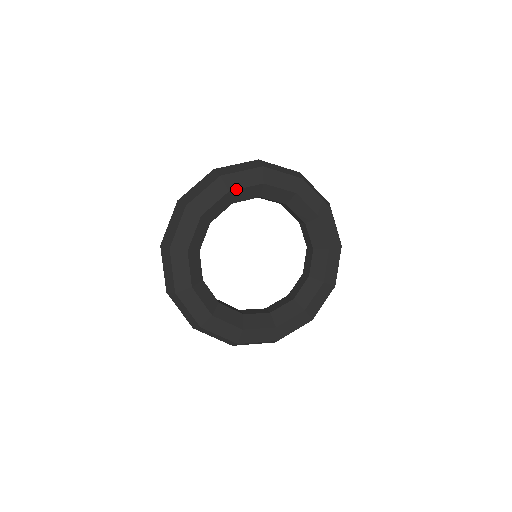
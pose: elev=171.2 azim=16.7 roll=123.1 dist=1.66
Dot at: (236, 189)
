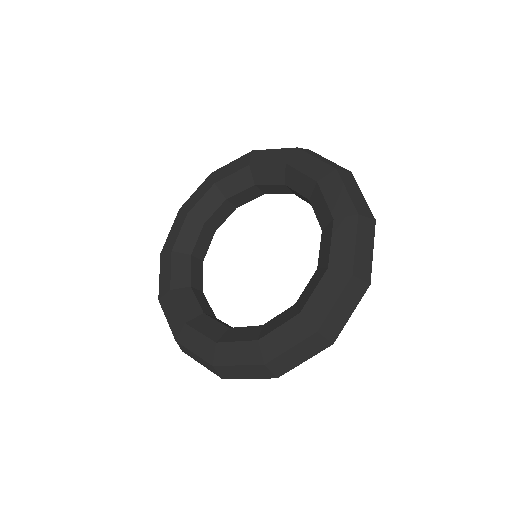
Dot at: (257, 164)
